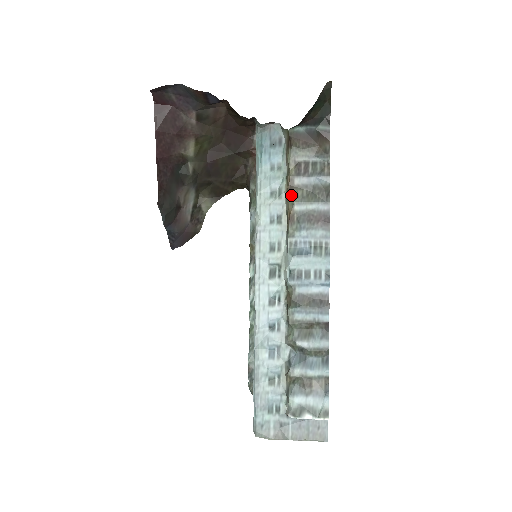
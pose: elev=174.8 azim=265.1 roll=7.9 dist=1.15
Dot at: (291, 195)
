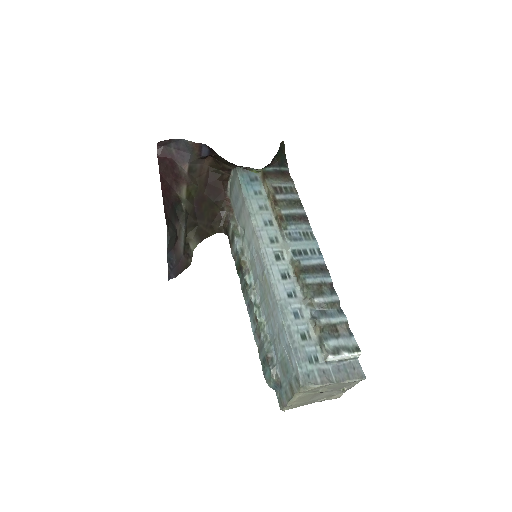
Dot at: (276, 205)
